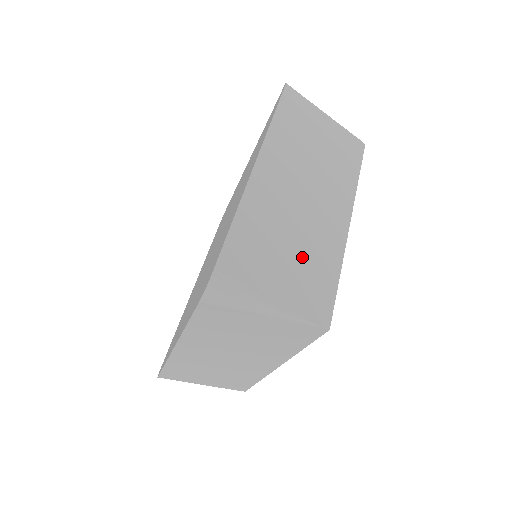
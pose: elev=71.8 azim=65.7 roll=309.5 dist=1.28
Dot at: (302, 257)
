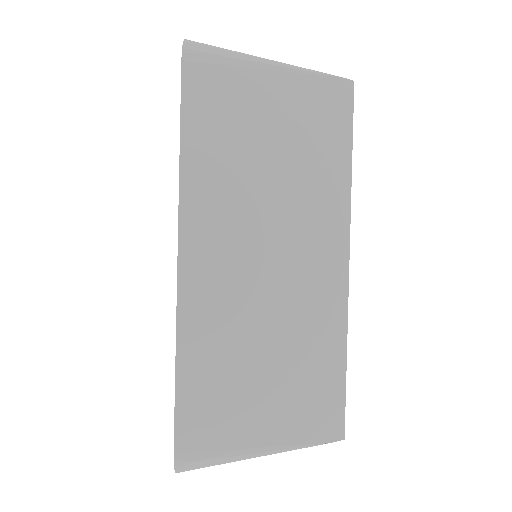
Dot at: (286, 364)
